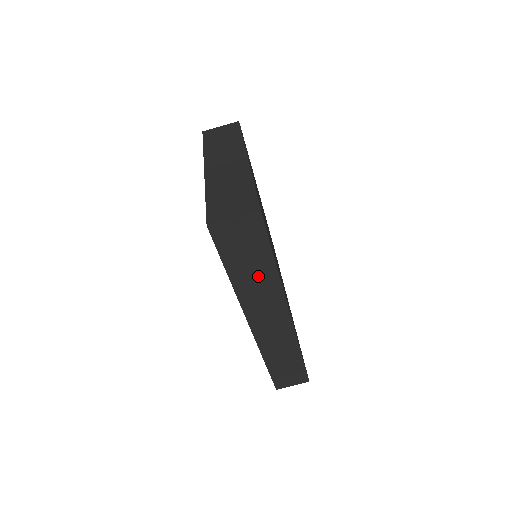
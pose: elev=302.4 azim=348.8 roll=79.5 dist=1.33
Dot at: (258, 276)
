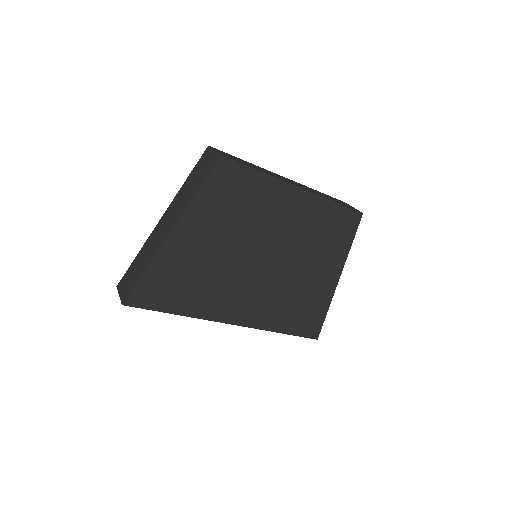
Dot at: occluded
